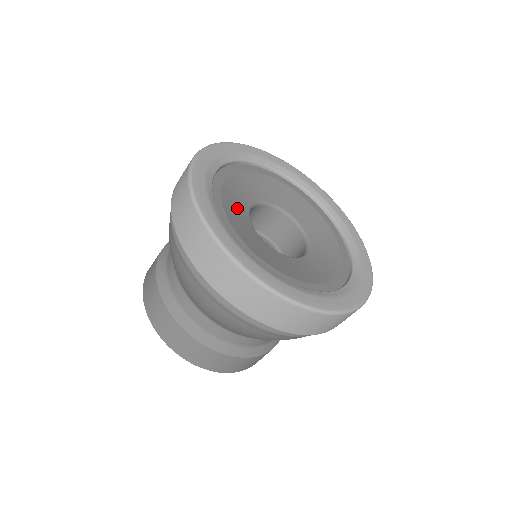
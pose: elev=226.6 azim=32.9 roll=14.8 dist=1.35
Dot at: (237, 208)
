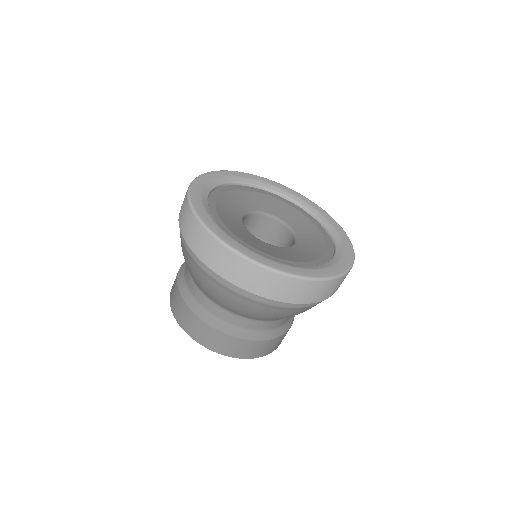
Dot at: (232, 207)
